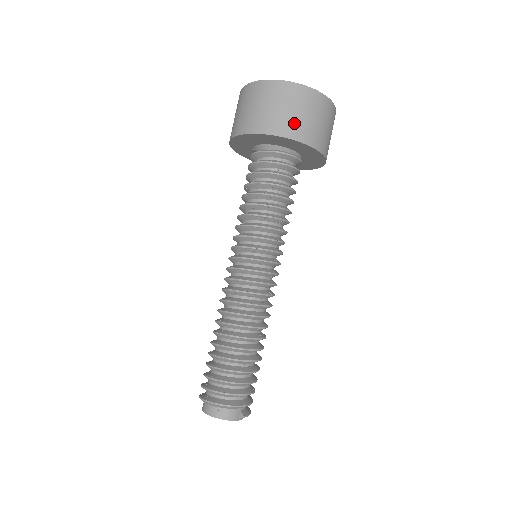
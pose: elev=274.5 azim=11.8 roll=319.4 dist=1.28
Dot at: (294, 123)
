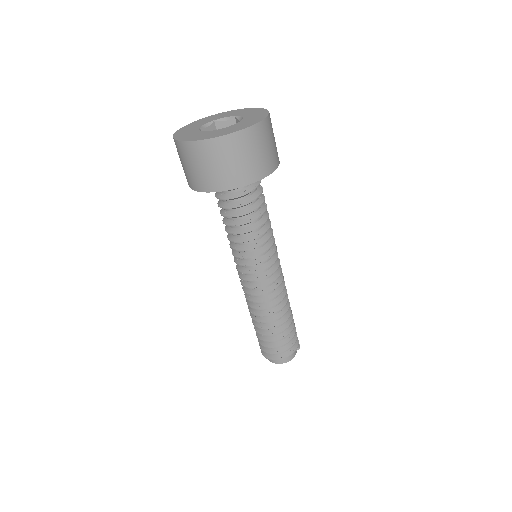
Dot at: (263, 162)
